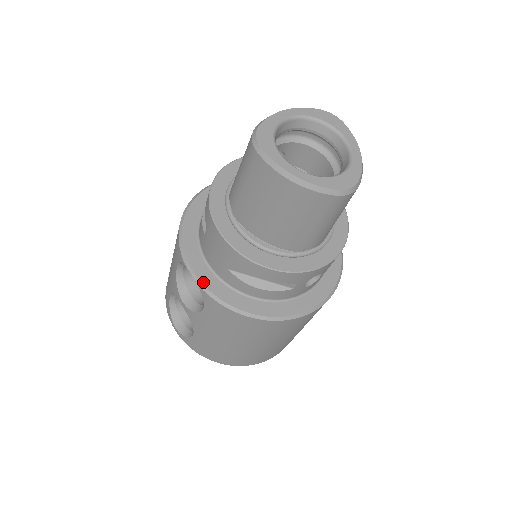
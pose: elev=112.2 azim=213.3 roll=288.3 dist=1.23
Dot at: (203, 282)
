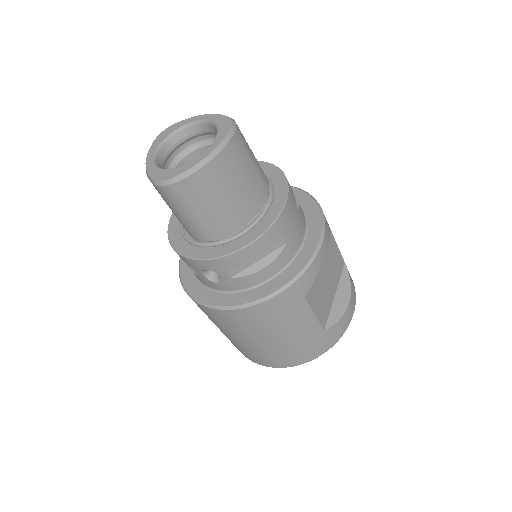
Dot at: occluded
